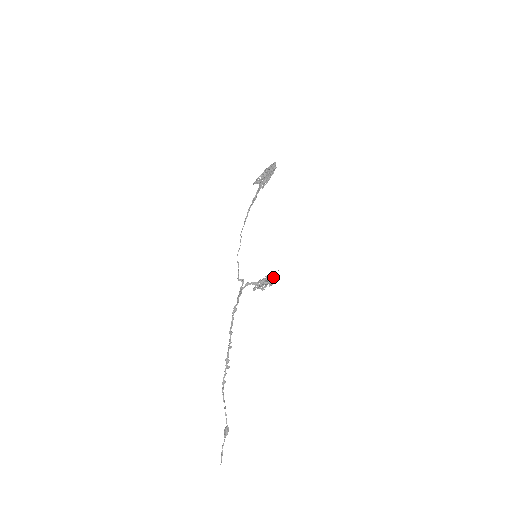
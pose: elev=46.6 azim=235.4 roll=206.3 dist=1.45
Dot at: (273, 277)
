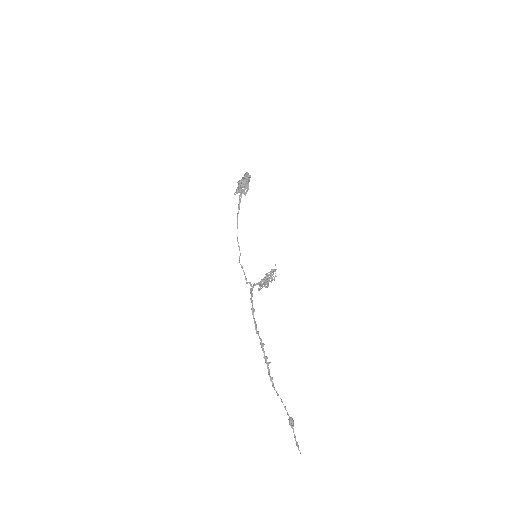
Dot at: (274, 271)
